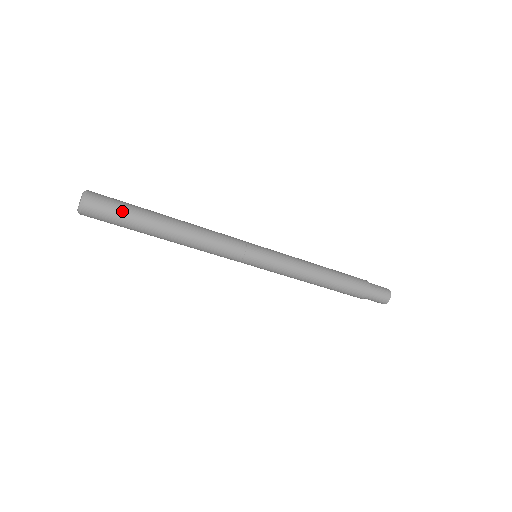
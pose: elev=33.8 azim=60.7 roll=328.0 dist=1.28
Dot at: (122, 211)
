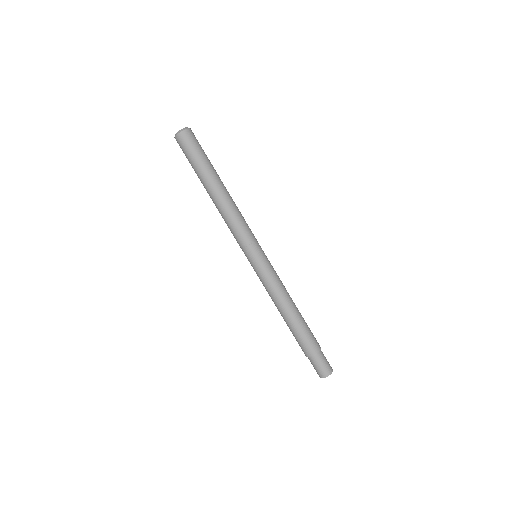
Dot at: (204, 152)
